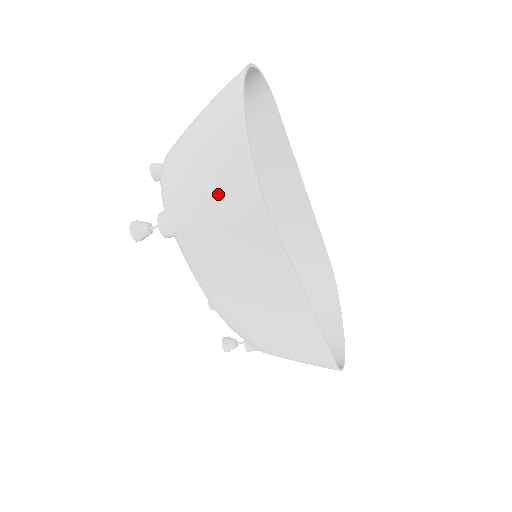
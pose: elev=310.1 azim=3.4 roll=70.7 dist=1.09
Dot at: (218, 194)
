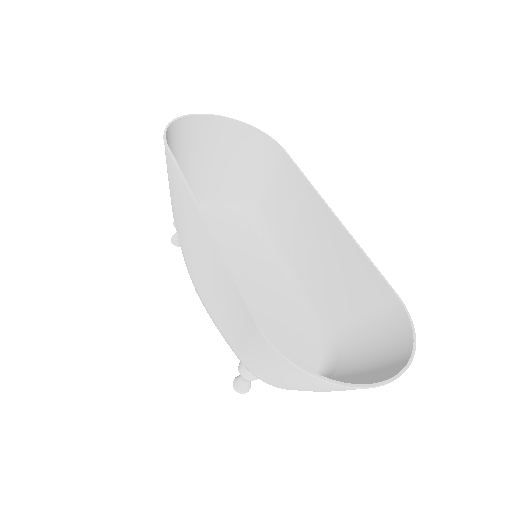
Dot at: occluded
